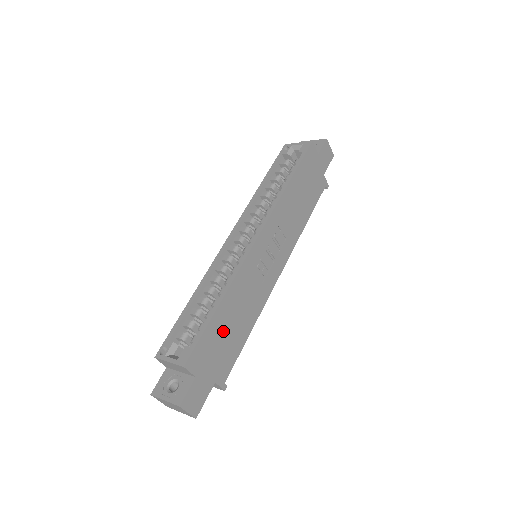
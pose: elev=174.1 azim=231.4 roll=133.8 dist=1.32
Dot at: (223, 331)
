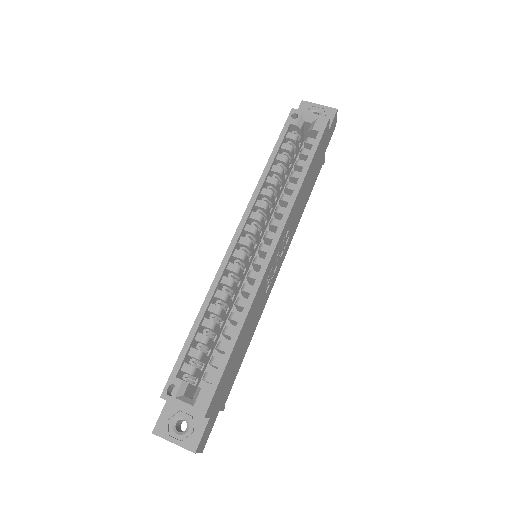
Dot at: (234, 361)
